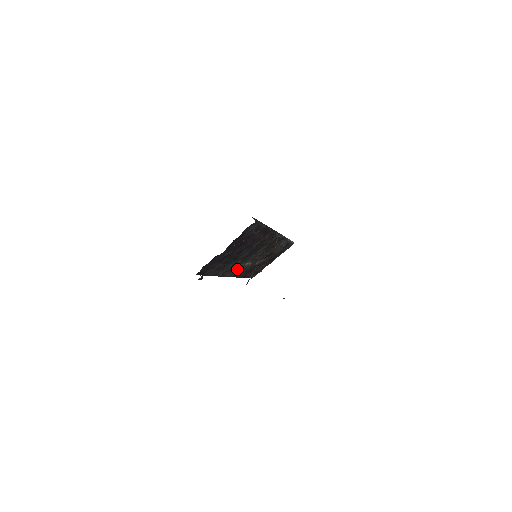
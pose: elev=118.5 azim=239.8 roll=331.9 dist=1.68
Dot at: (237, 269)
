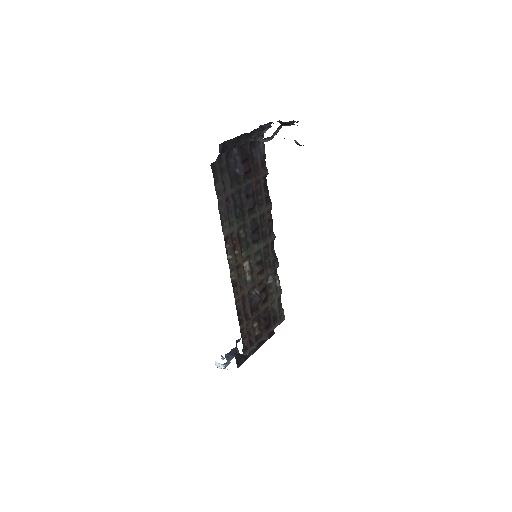
Dot at: (238, 262)
